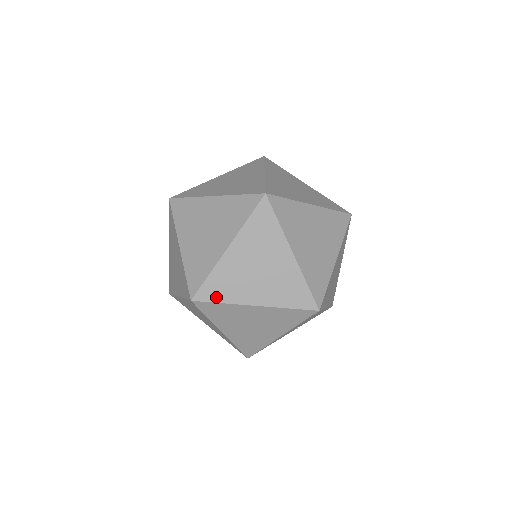
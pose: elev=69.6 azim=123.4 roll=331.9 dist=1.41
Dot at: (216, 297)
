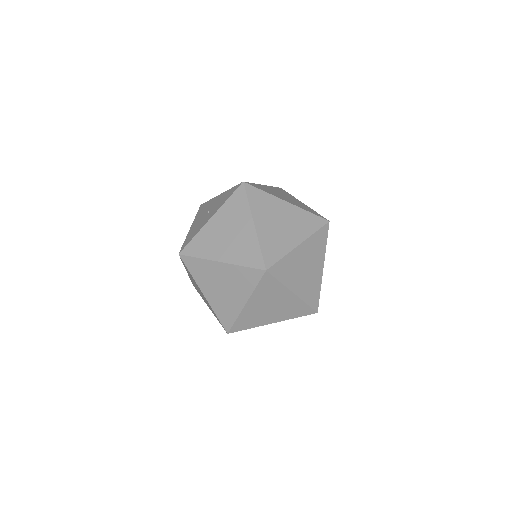
Dot at: (244, 327)
